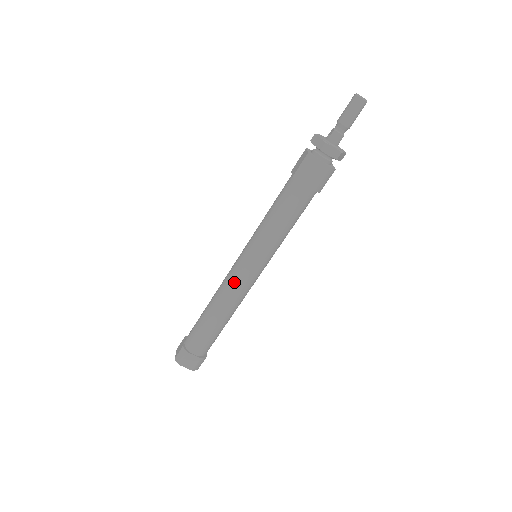
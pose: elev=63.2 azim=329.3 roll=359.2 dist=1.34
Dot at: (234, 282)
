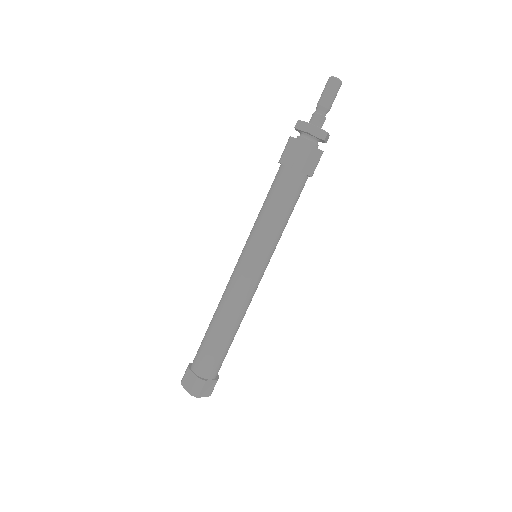
Dot at: (230, 280)
